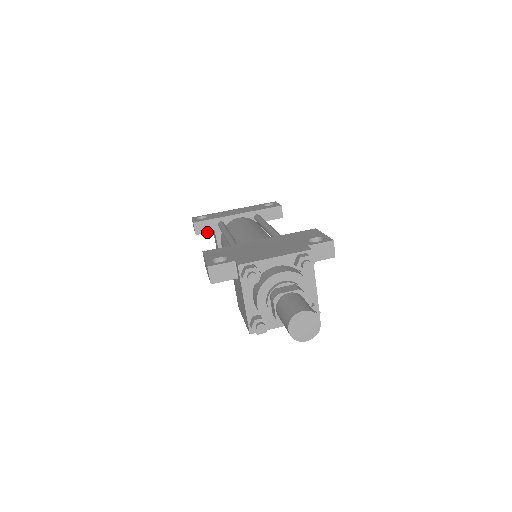
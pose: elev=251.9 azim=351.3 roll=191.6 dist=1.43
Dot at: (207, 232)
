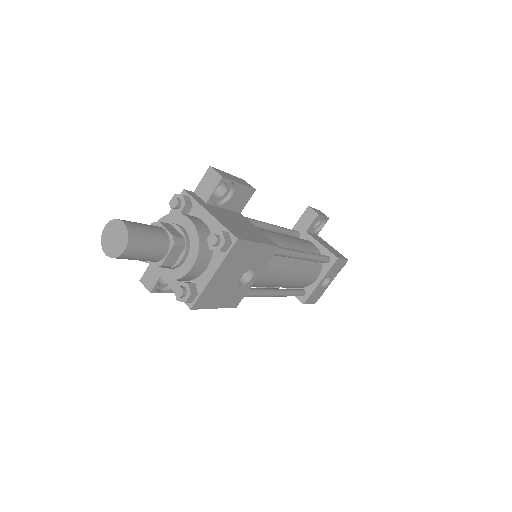
Dot at: occluded
